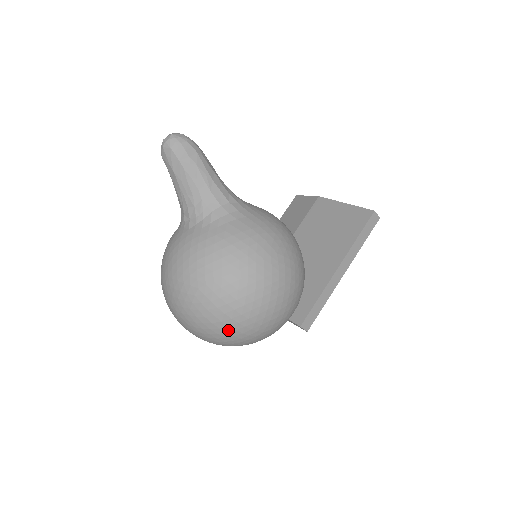
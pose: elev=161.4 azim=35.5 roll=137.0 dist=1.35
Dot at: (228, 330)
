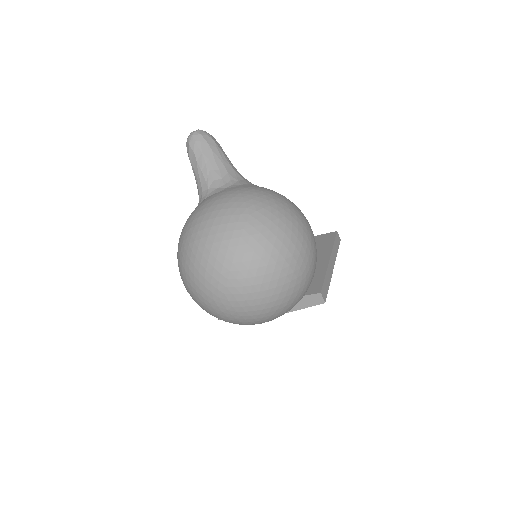
Dot at: (278, 259)
